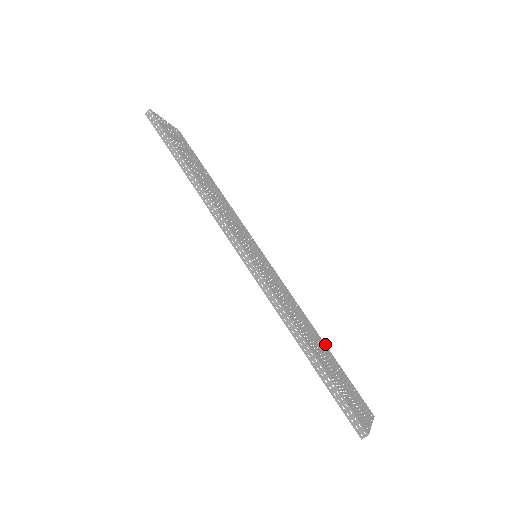
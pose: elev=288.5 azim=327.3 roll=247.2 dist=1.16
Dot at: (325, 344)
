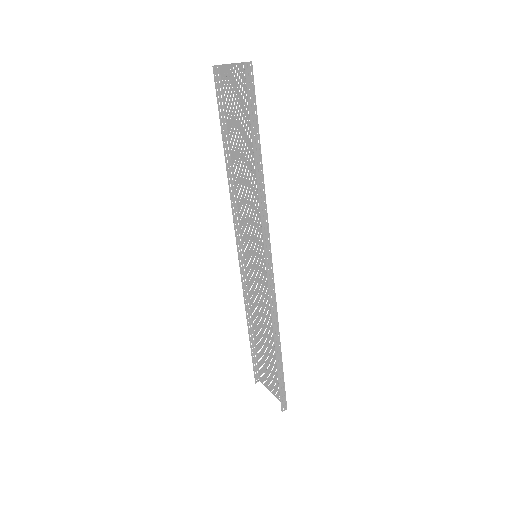
Dot at: (253, 328)
